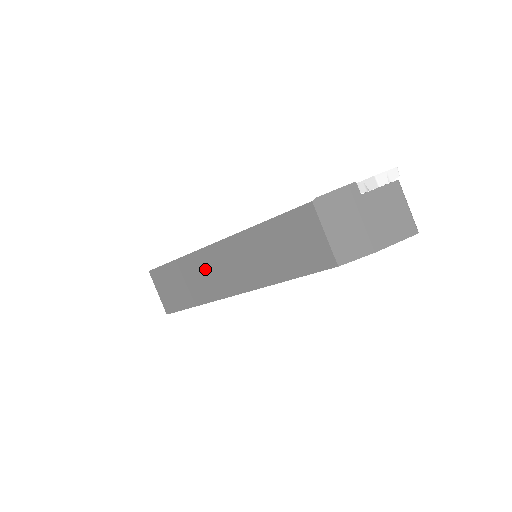
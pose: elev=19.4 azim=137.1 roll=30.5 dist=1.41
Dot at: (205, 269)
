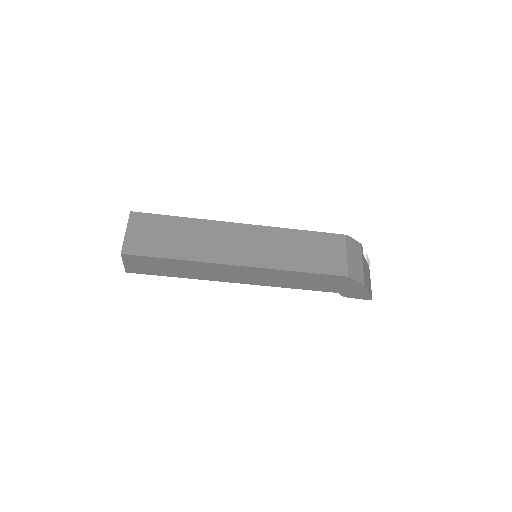
Dot at: (215, 236)
